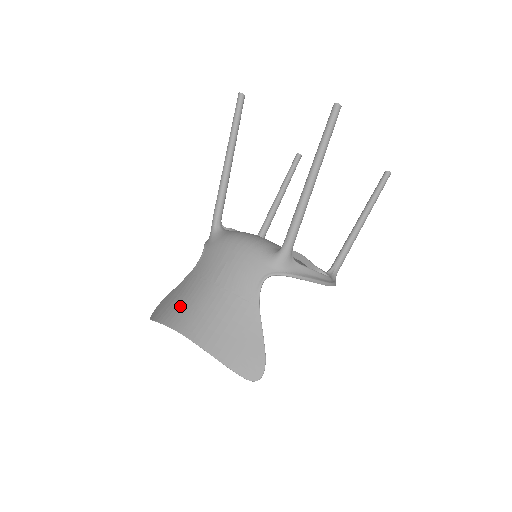
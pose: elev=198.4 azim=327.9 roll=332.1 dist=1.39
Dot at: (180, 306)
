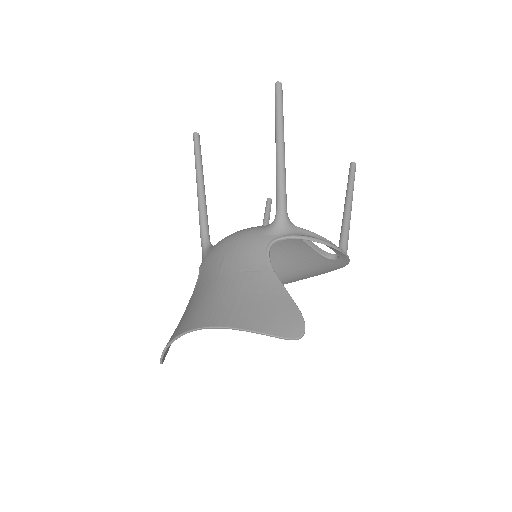
Dot at: (188, 315)
